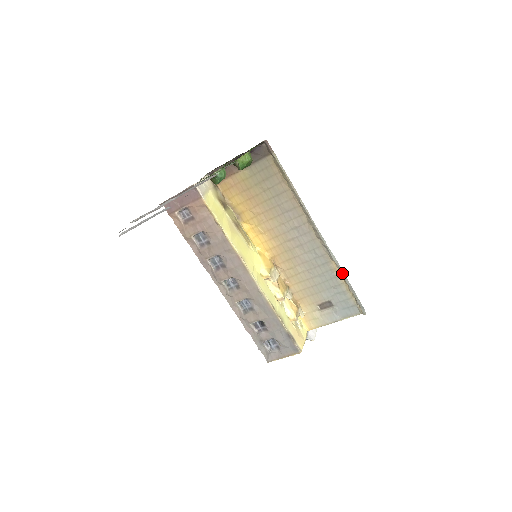
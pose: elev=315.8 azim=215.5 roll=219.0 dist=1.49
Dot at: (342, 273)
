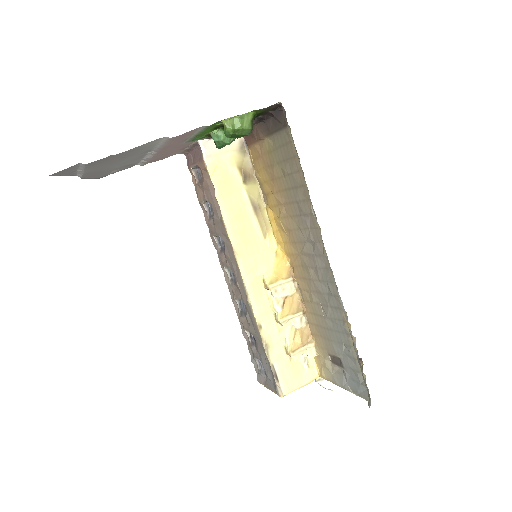
Dot at: (351, 334)
